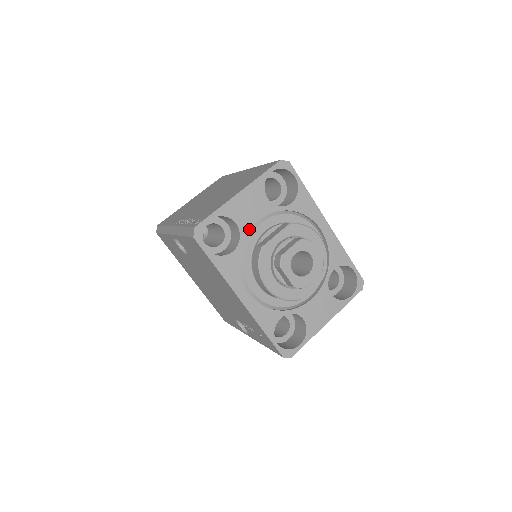
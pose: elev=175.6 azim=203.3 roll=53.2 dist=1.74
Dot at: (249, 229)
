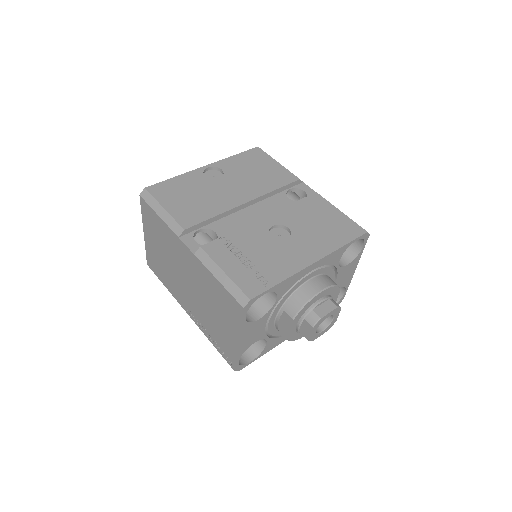
Dot at: (264, 333)
